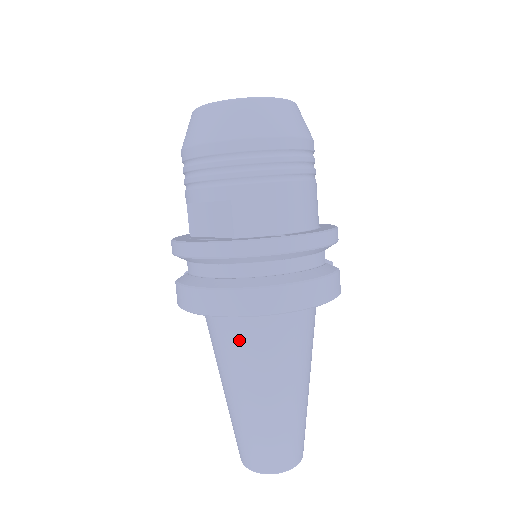
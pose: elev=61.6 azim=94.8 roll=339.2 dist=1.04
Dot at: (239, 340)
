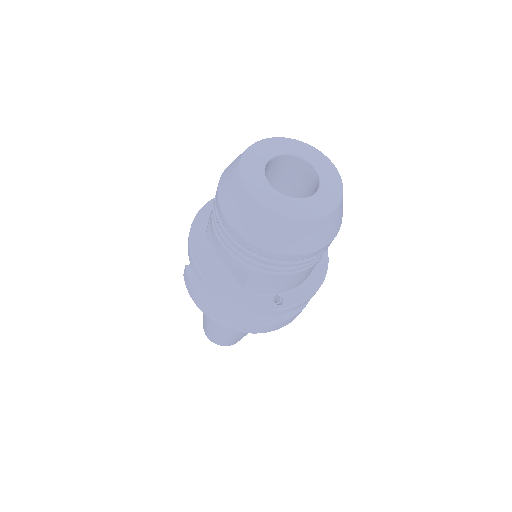
Dot at: occluded
